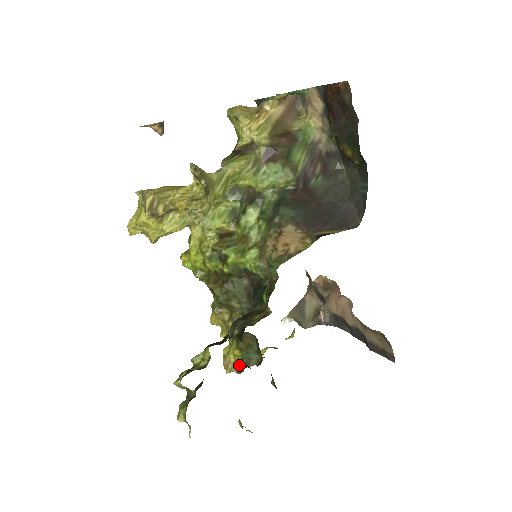
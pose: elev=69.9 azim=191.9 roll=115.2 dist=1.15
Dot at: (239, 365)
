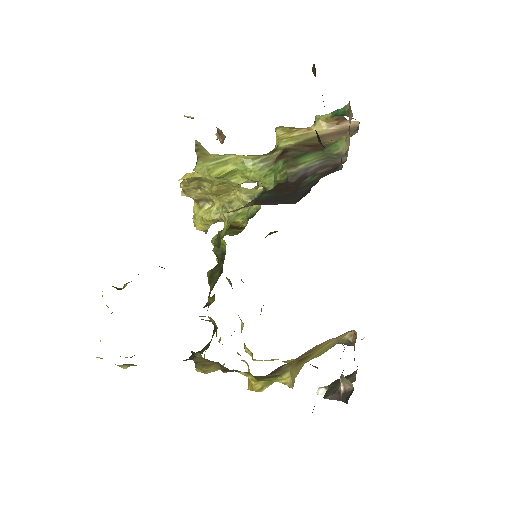
Dot at: occluded
